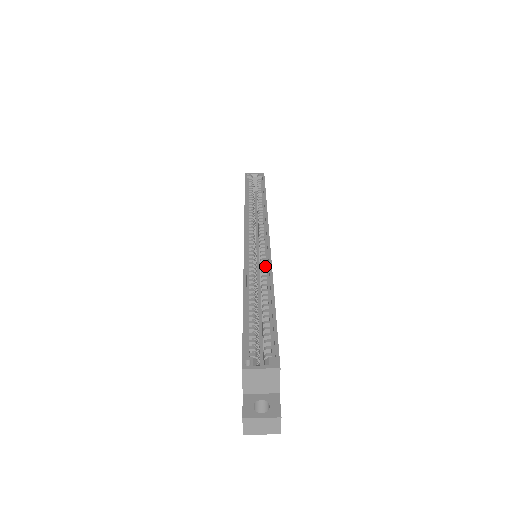
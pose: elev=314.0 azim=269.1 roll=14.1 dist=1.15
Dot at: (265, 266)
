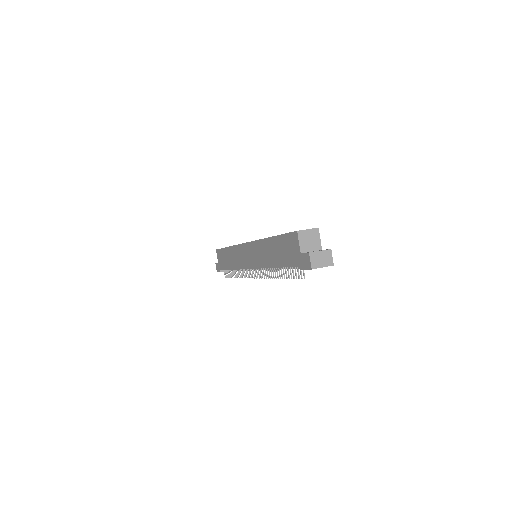
Dot at: occluded
